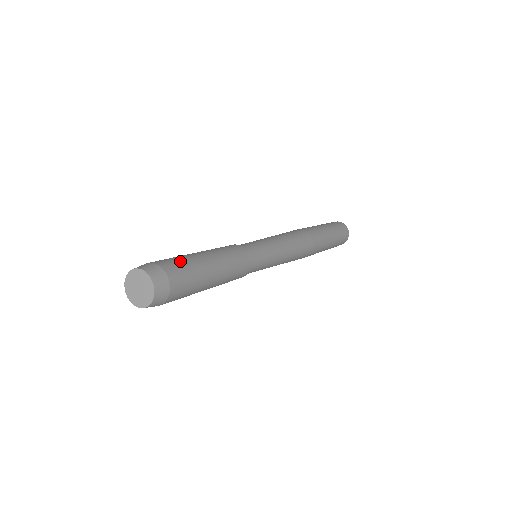
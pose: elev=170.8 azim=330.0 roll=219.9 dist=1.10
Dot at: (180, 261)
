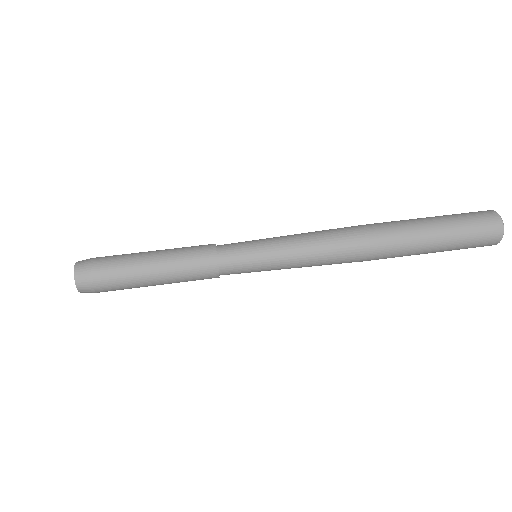
Dot at: (118, 284)
